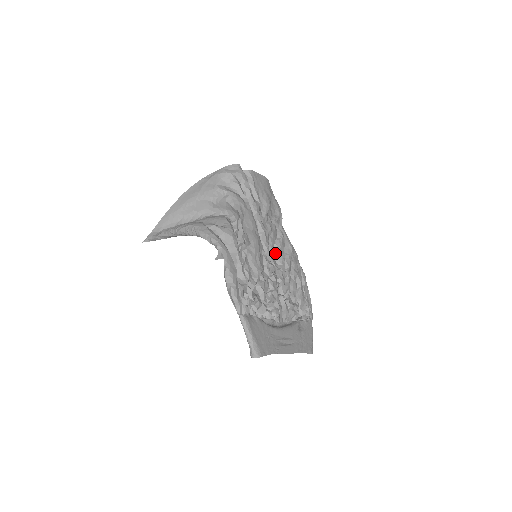
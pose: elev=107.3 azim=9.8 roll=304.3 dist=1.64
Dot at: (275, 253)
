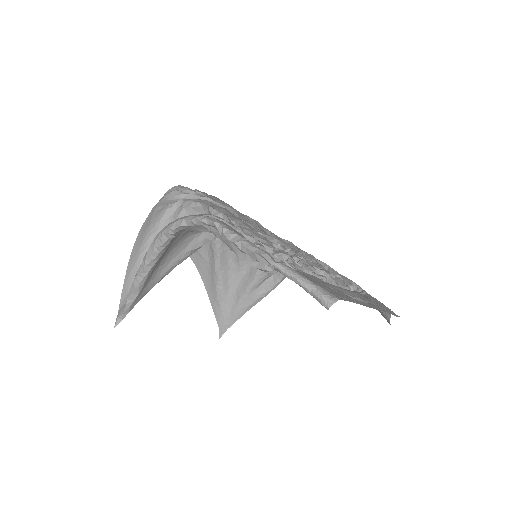
Dot at: occluded
